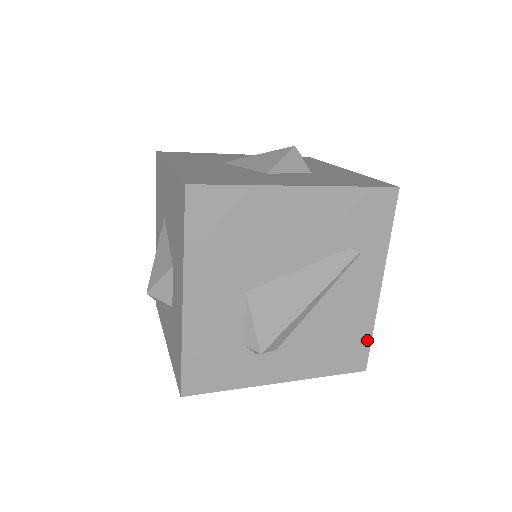
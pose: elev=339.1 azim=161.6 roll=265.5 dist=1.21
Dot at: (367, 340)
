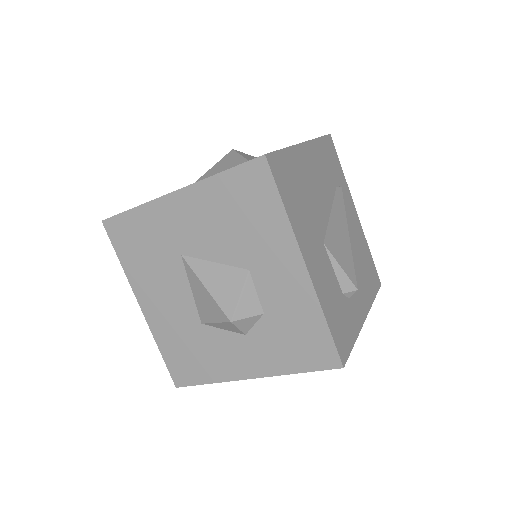
Dot at: (371, 258)
